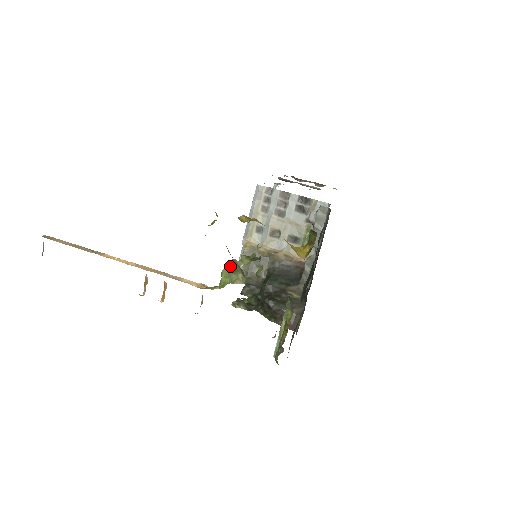
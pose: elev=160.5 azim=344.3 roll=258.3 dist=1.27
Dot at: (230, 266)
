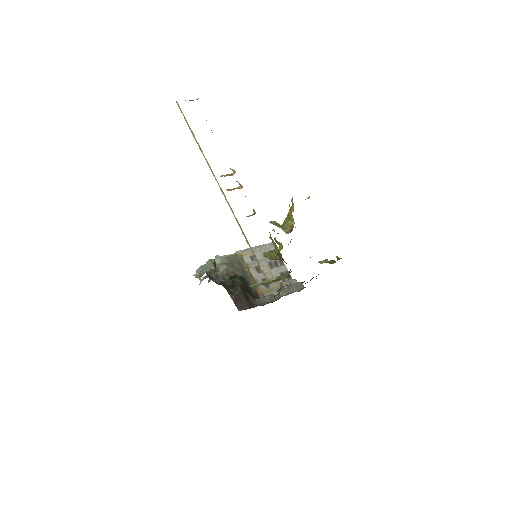
Dot at: occluded
